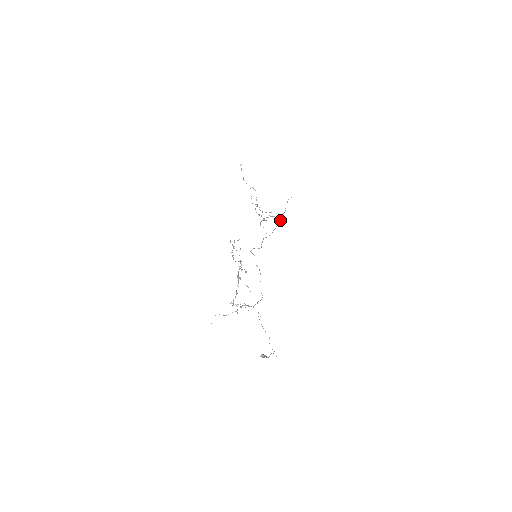
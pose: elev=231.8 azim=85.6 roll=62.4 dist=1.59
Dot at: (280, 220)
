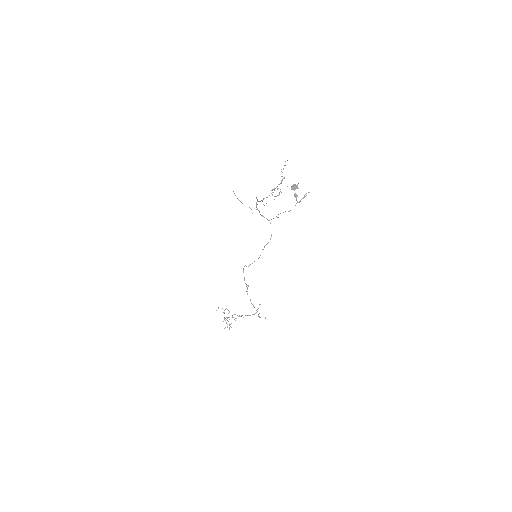
Dot at: (255, 313)
